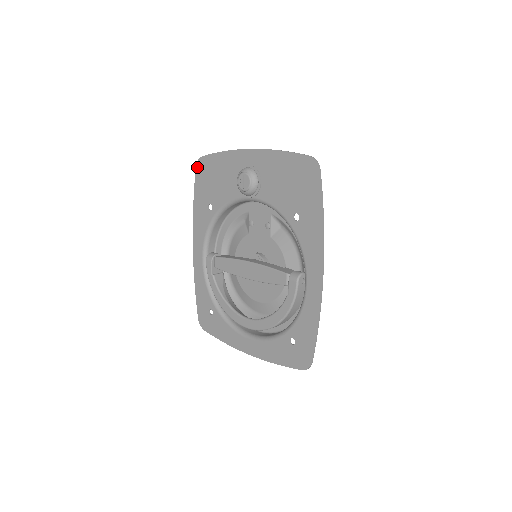
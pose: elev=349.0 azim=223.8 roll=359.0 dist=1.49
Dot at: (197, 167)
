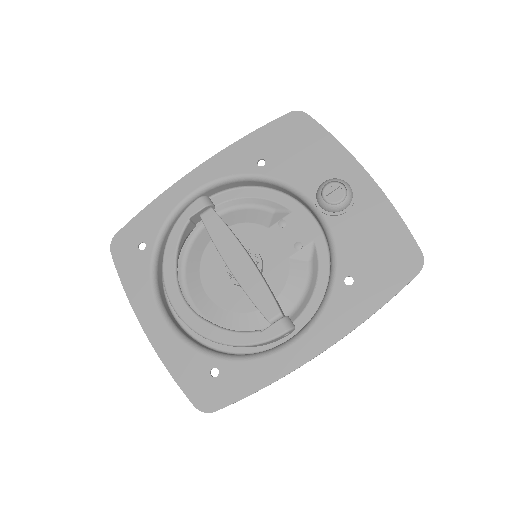
Dot at: (290, 114)
